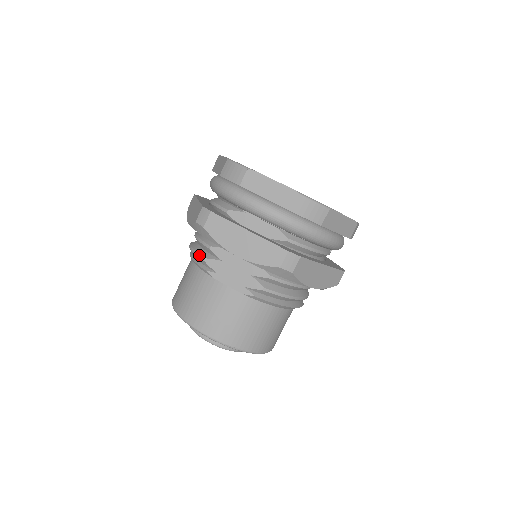
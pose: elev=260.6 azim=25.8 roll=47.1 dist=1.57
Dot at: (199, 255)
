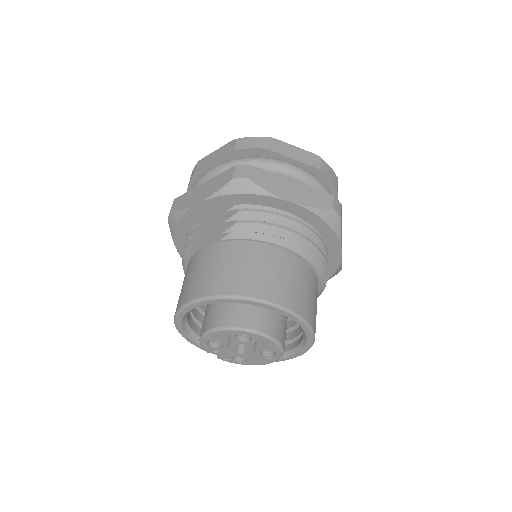
Dot at: (182, 252)
